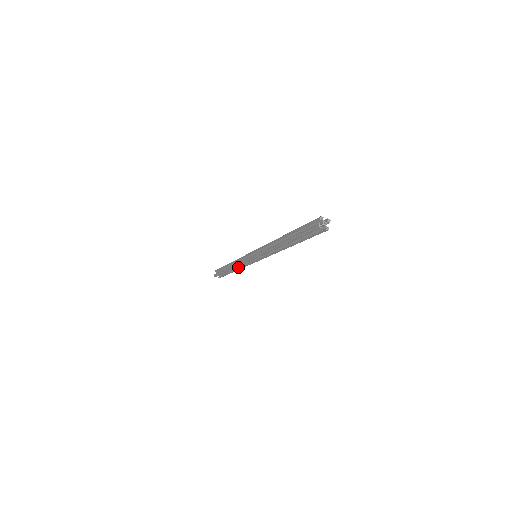
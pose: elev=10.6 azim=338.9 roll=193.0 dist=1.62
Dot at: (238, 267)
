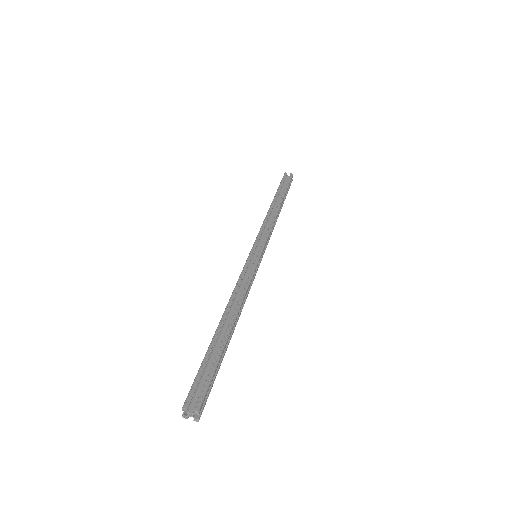
Dot at: occluded
